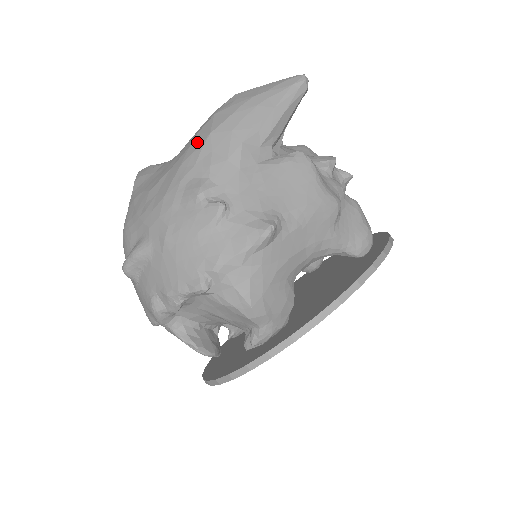
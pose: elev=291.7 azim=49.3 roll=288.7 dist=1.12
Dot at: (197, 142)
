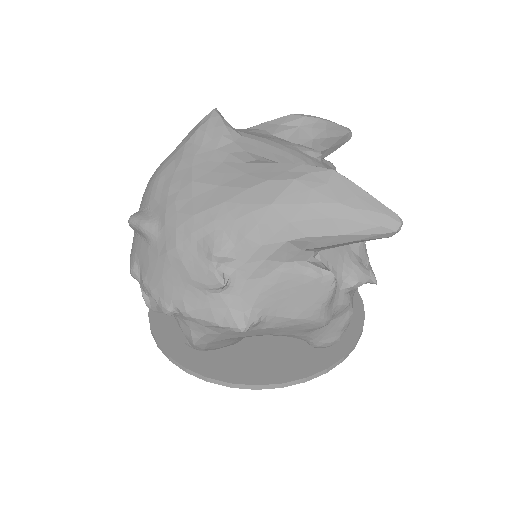
Dot at: (256, 195)
